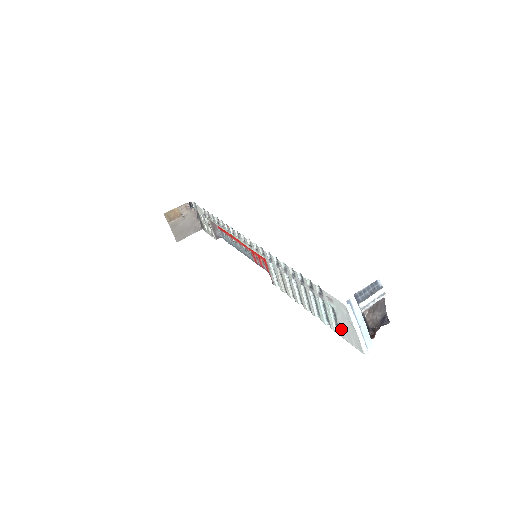
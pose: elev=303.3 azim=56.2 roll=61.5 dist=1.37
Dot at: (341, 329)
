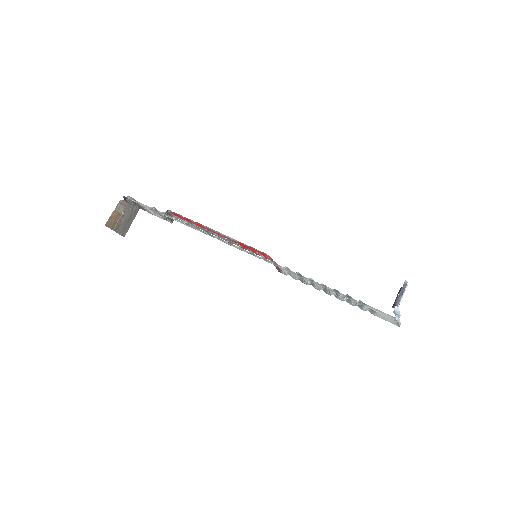
Dot at: (377, 315)
